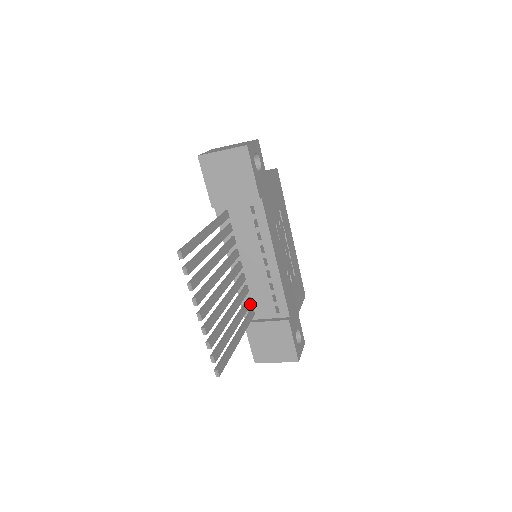
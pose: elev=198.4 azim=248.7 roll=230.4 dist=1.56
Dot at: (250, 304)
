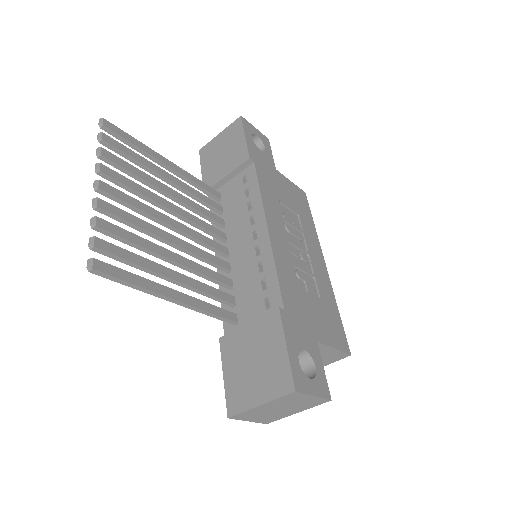
Dot at: (230, 301)
